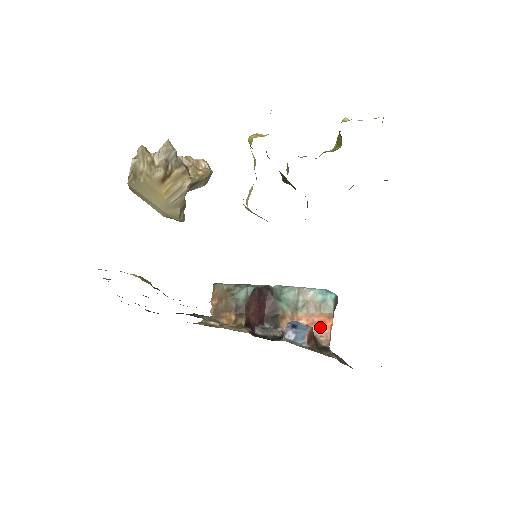
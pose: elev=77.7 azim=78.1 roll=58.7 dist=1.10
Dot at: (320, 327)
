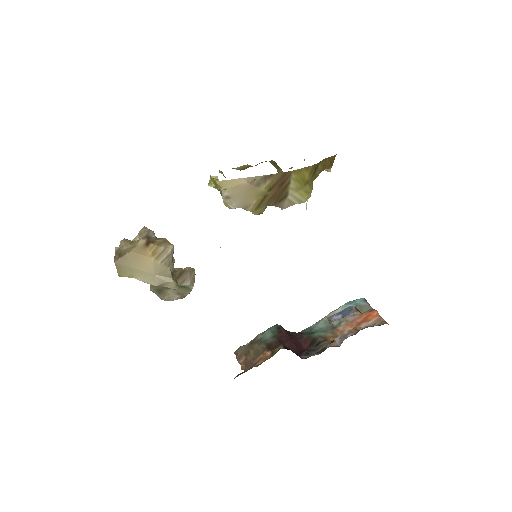
Dot at: (368, 321)
